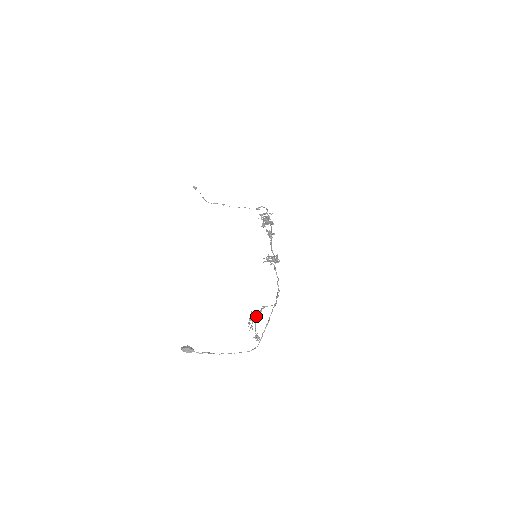
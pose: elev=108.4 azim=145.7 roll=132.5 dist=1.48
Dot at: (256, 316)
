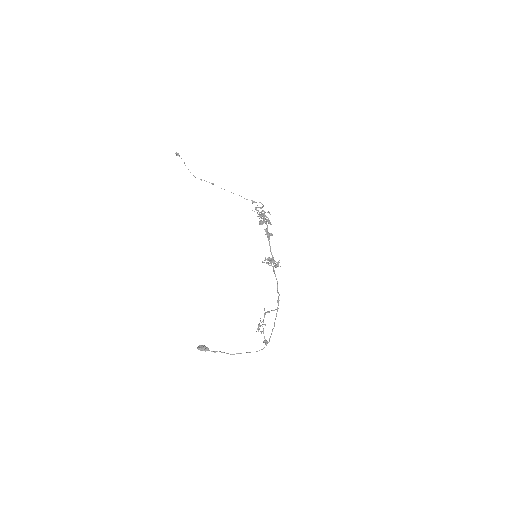
Dot at: occluded
